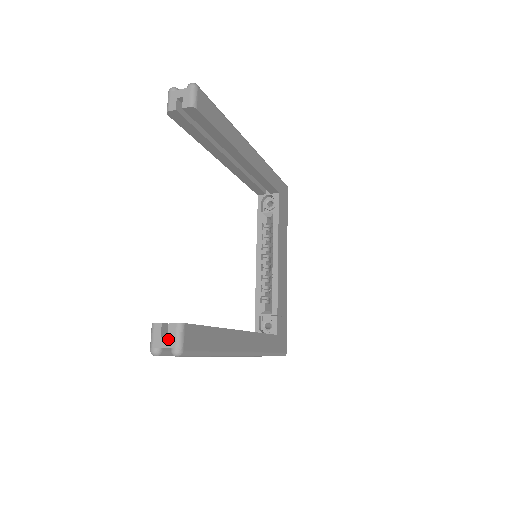
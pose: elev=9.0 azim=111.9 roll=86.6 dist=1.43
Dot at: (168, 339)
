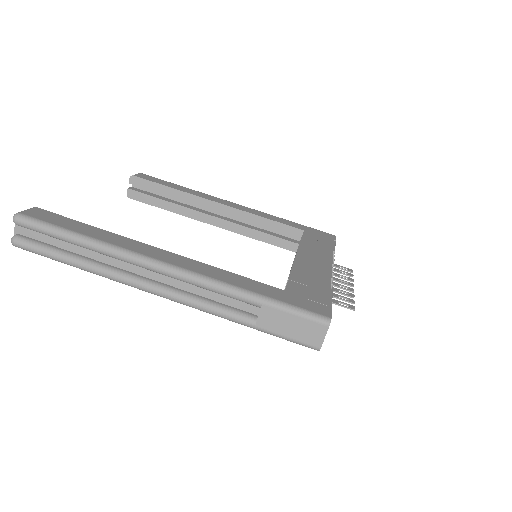
Dot at: occluded
